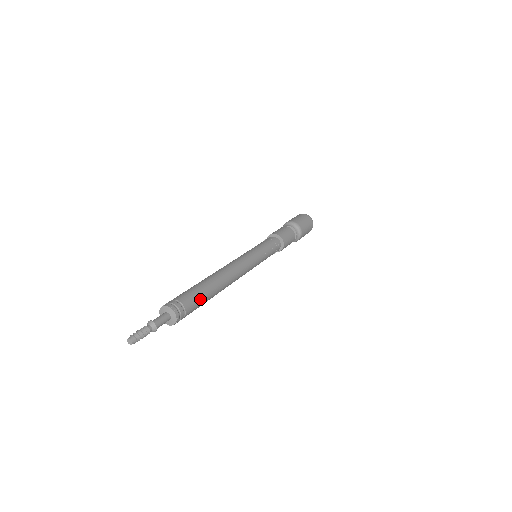
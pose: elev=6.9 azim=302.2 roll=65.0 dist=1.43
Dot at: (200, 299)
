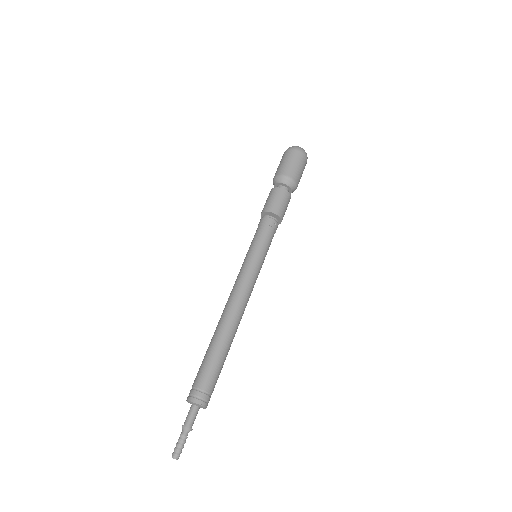
Dot at: (218, 368)
